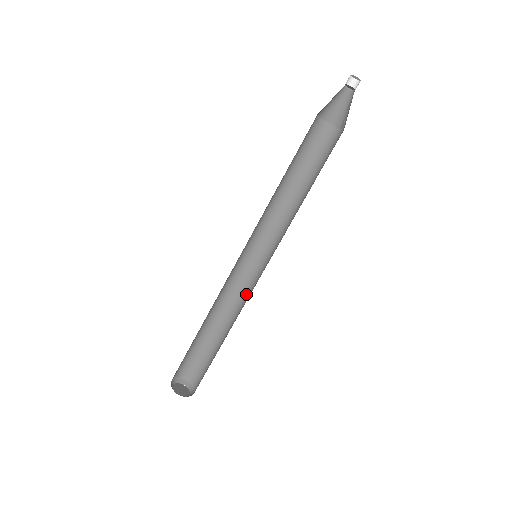
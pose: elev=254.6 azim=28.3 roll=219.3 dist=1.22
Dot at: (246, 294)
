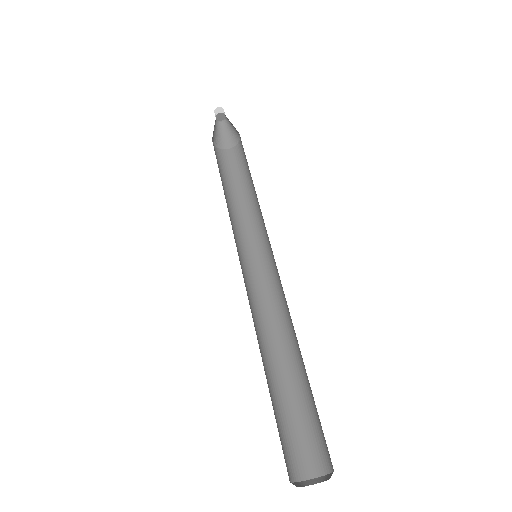
Dot at: (284, 299)
